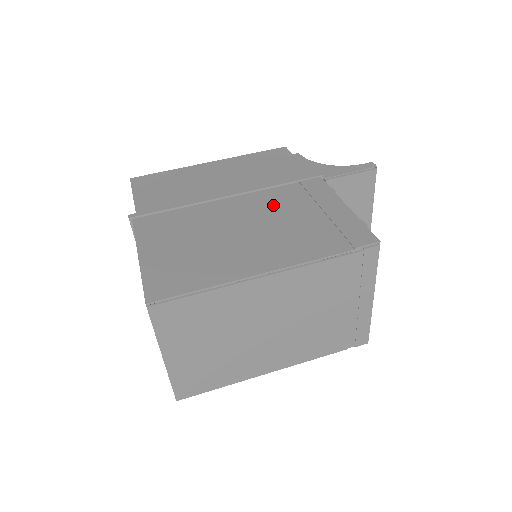
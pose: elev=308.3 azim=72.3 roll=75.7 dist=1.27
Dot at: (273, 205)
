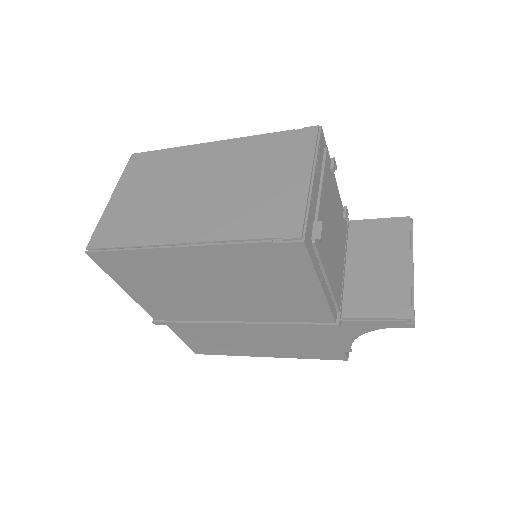
Dot at: occluded
